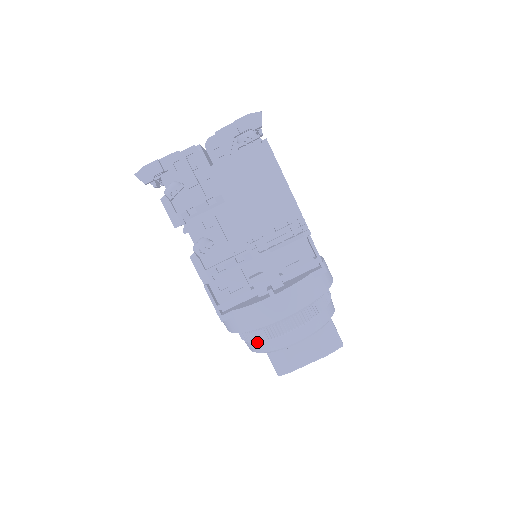
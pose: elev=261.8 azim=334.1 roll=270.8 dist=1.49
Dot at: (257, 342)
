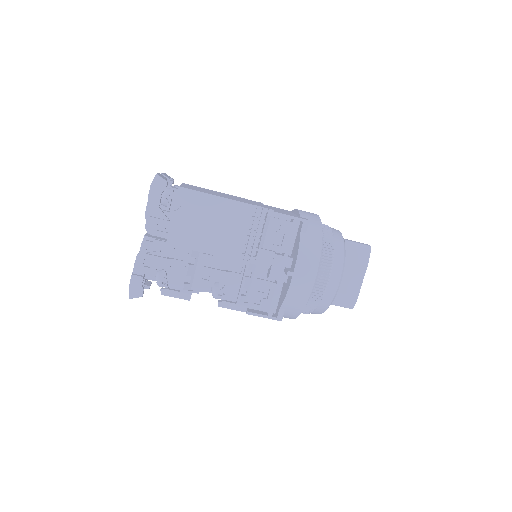
Dot at: (316, 308)
